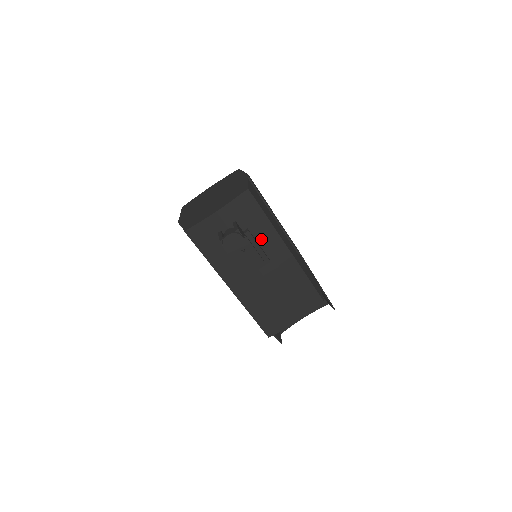
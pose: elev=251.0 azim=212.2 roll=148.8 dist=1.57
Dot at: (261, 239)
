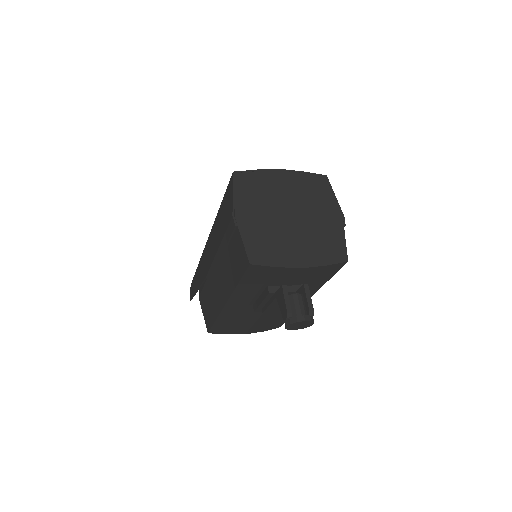
Dot at: occluded
